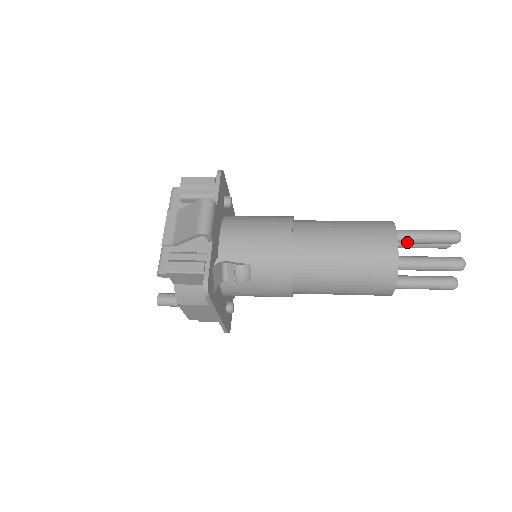
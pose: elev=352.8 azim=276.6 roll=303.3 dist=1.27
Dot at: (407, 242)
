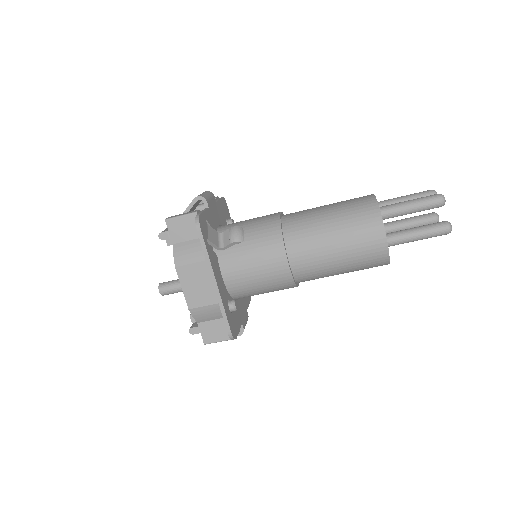
Dot at: occluded
